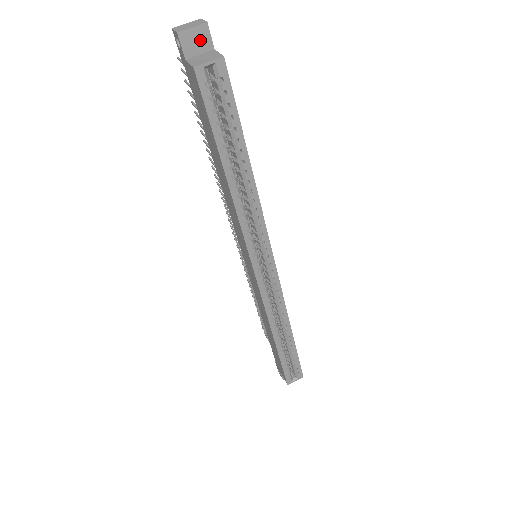
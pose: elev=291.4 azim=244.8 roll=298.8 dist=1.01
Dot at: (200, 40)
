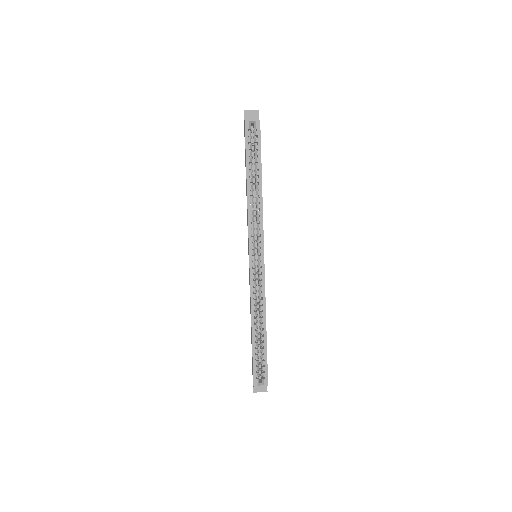
Dot at: (254, 116)
